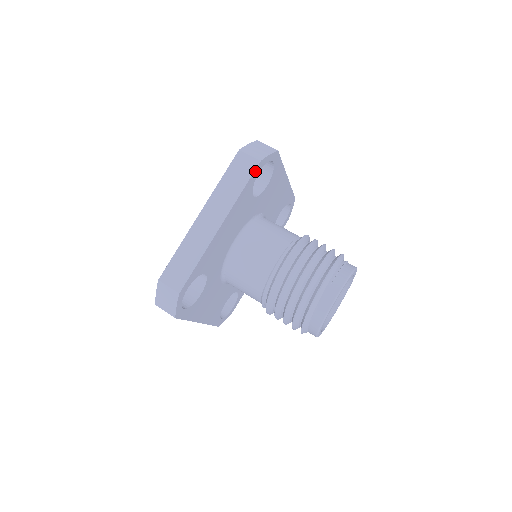
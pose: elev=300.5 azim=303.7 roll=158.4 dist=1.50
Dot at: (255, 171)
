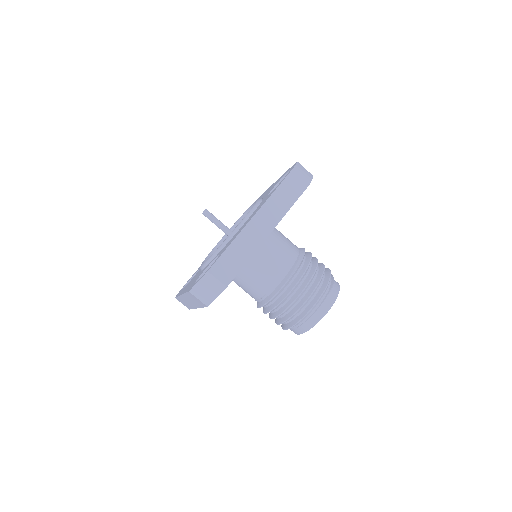
Dot at: occluded
